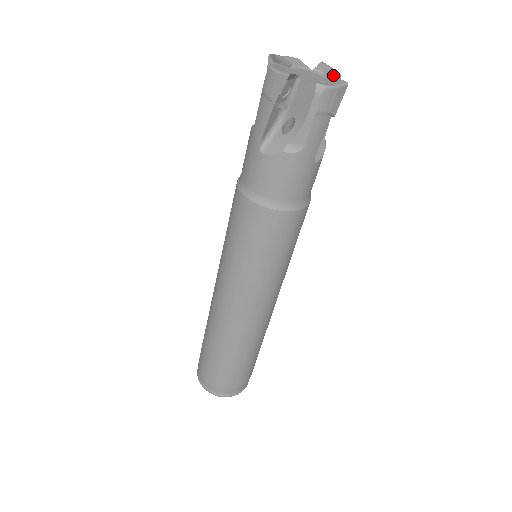
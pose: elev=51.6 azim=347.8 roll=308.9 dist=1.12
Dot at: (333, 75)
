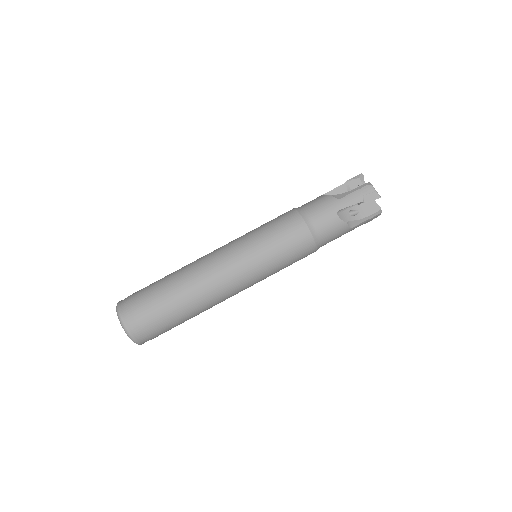
Dot at: (378, 207)
